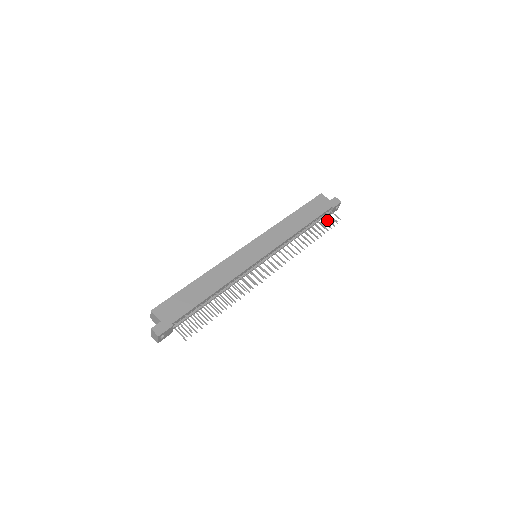
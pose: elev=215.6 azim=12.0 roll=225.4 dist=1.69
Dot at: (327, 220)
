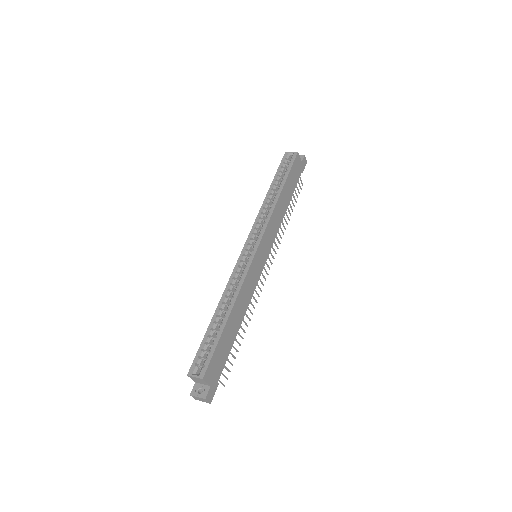
Dot at: occluded
